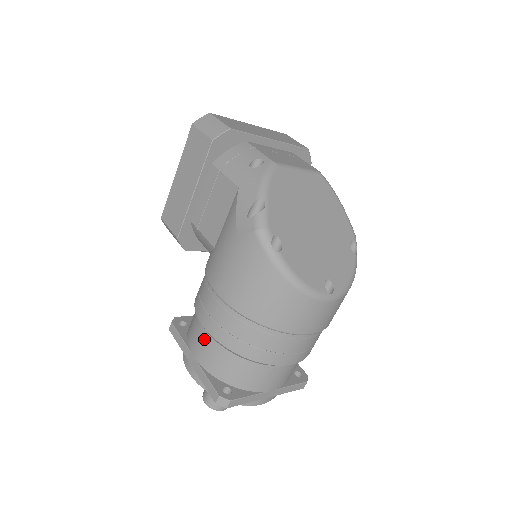
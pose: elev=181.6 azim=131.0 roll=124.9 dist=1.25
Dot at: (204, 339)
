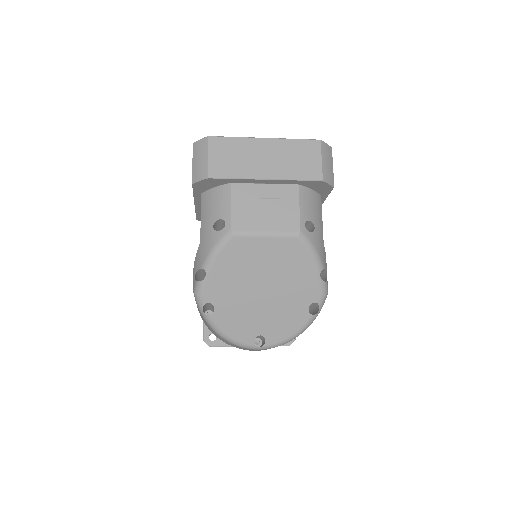
Dot at: occluded
